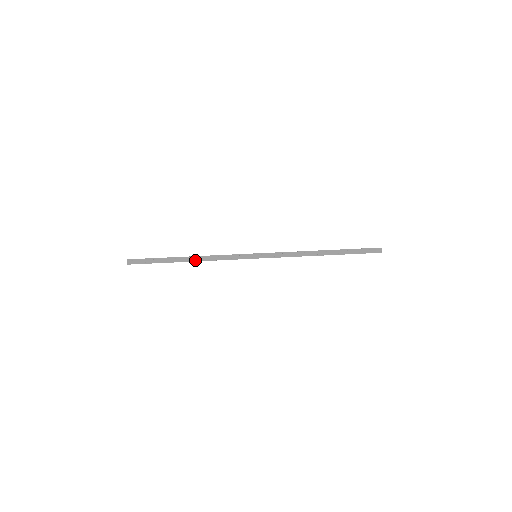
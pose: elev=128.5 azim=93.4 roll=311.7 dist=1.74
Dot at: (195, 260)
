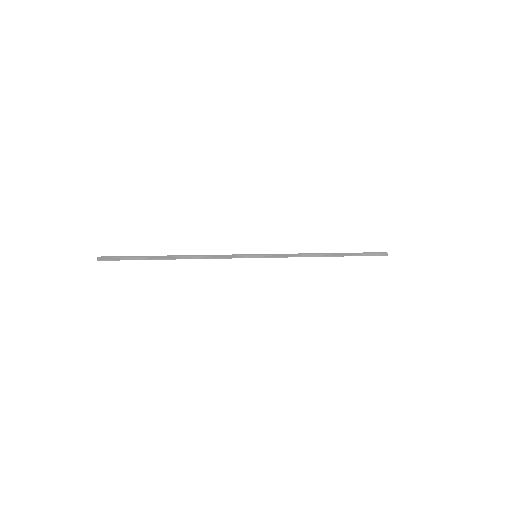
Dot at: (184, 257)
